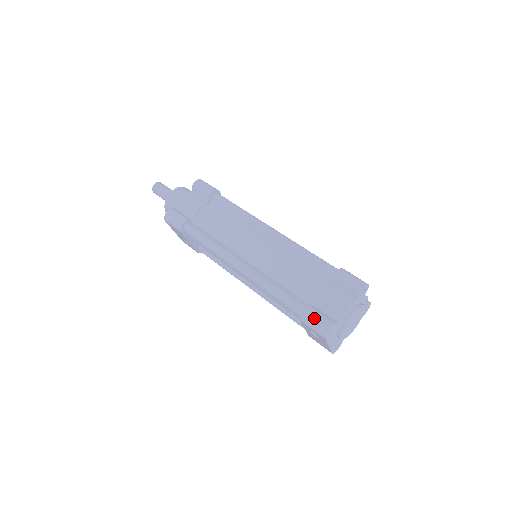
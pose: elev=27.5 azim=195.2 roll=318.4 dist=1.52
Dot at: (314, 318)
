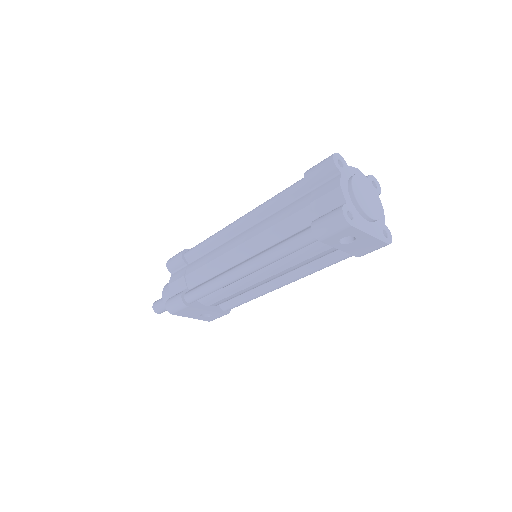
Dot at: (323, 223)
